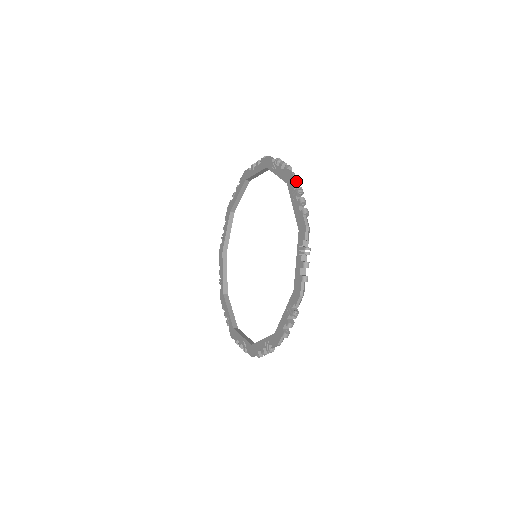
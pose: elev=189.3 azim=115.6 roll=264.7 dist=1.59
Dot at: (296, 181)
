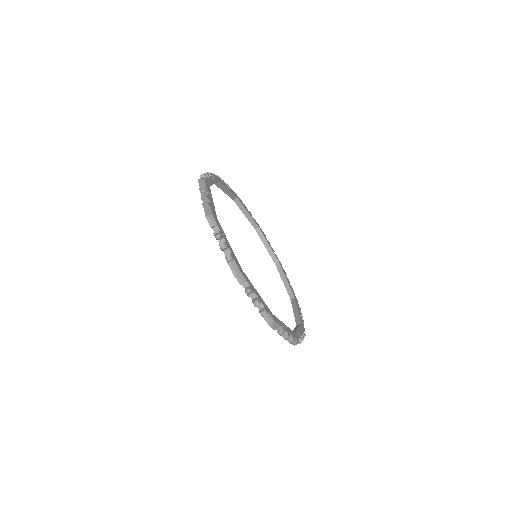
Dot at: occluded
